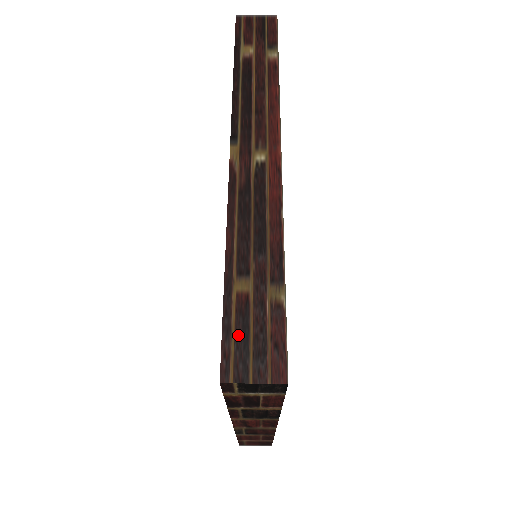
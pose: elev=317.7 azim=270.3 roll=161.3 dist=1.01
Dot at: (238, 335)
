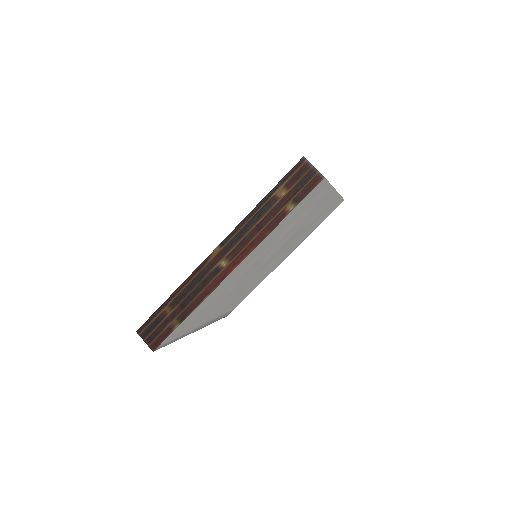
Dot at: (153, 324)
